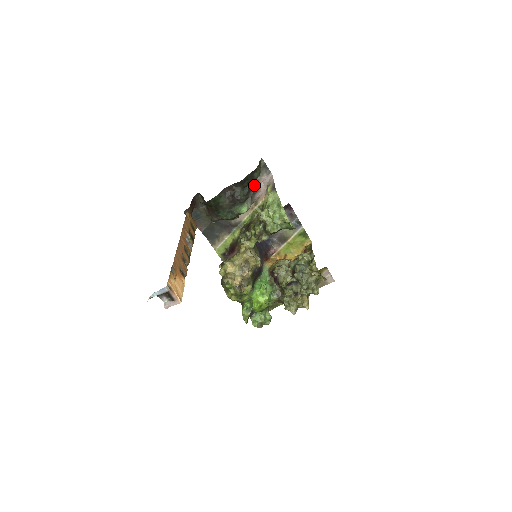
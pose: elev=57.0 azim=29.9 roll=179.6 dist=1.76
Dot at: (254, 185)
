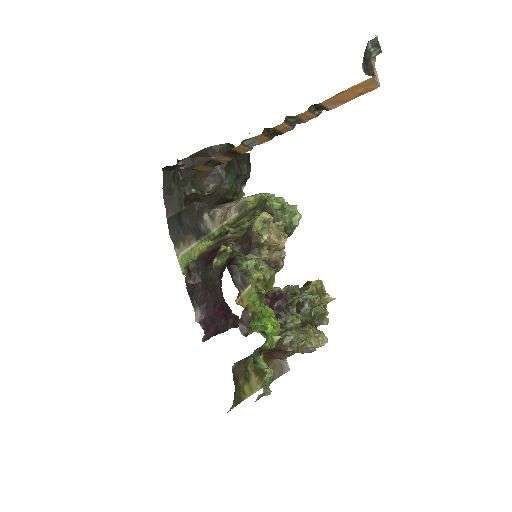
Dot at: occluded
